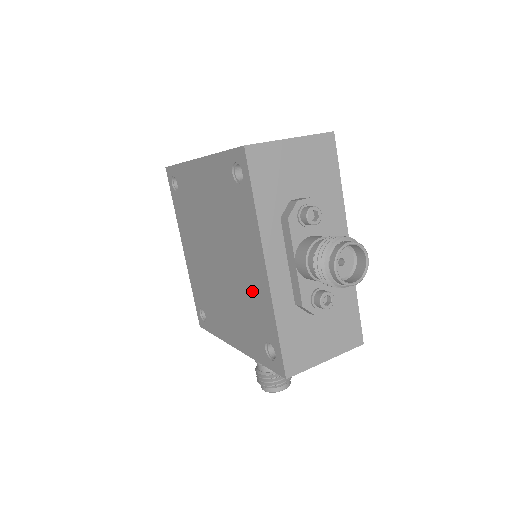
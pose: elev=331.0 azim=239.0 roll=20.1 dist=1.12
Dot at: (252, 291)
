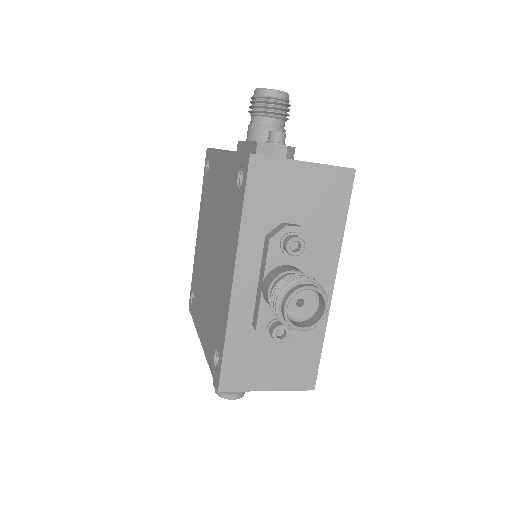
Dot at: (224, 187)
